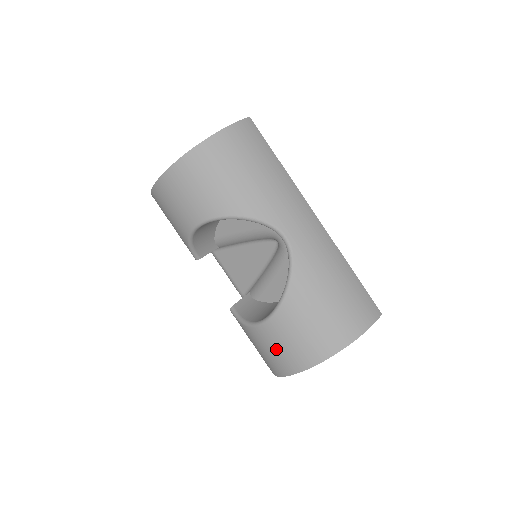
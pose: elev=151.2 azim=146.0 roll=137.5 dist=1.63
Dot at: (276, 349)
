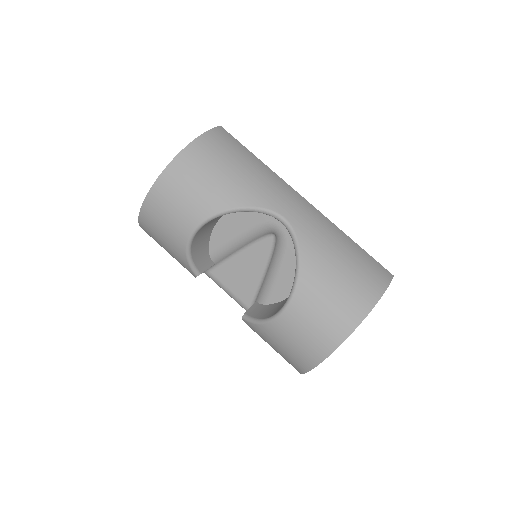
Dot at: (303, 335)
